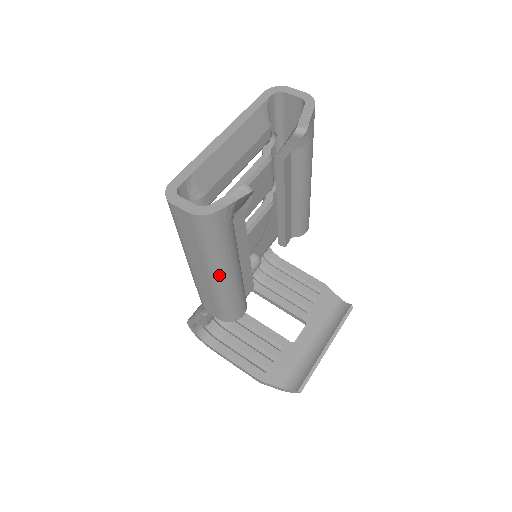
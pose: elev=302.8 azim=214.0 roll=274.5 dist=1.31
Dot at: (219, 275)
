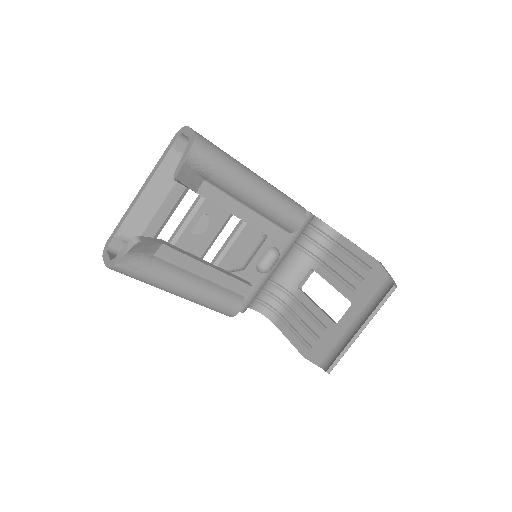
Dot at: (173, 293)
